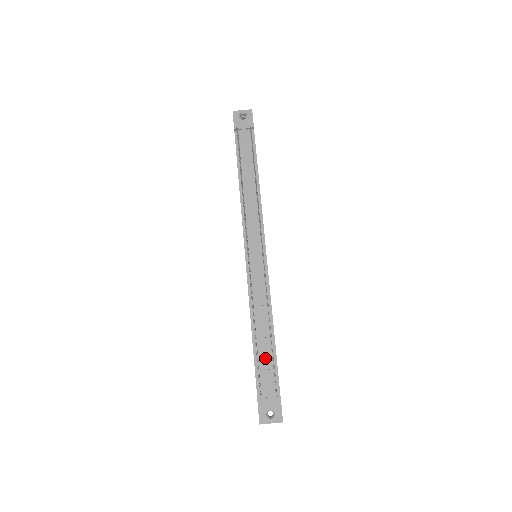
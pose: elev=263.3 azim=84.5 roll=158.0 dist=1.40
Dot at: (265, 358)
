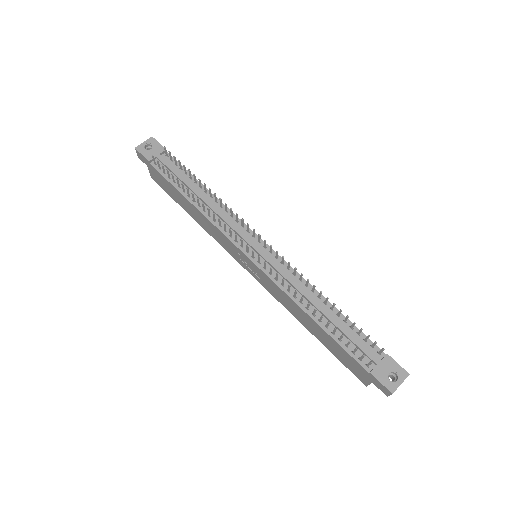
Dot at: (345, 331)
